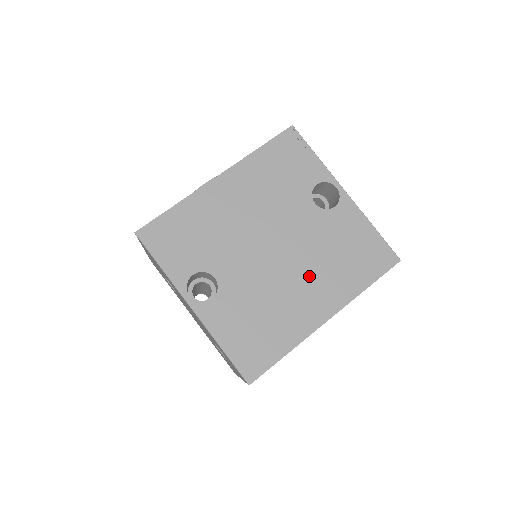
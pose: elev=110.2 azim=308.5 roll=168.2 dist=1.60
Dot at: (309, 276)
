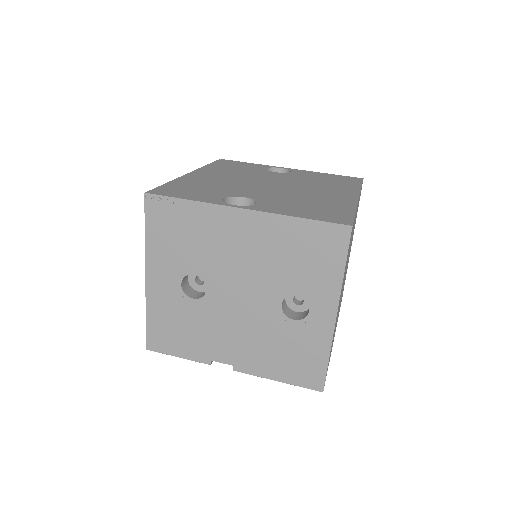
Dot at: (315, 188)
